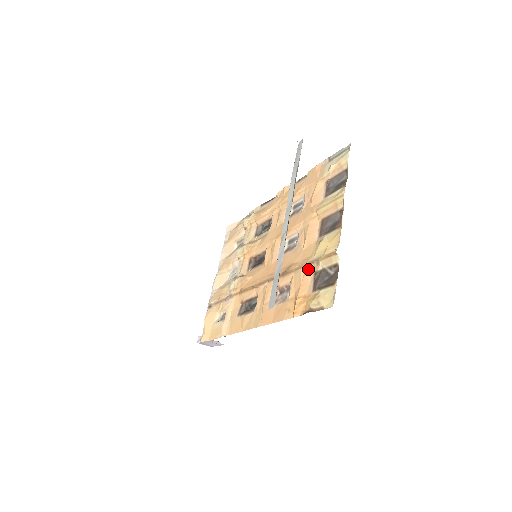
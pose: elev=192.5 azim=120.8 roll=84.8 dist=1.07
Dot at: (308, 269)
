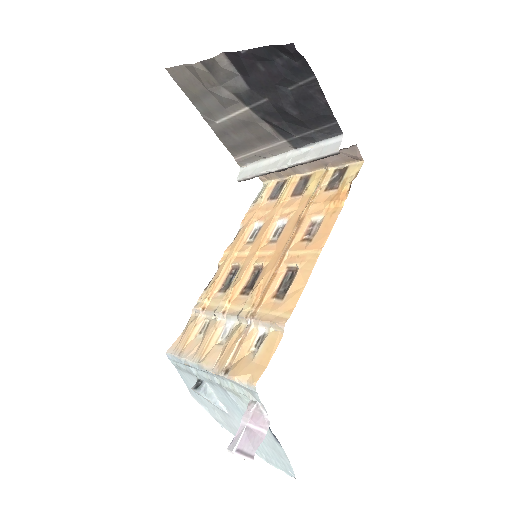
Dot at: (317, 197)
